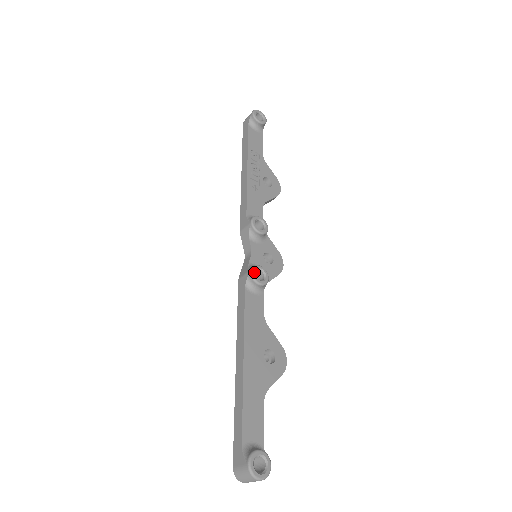
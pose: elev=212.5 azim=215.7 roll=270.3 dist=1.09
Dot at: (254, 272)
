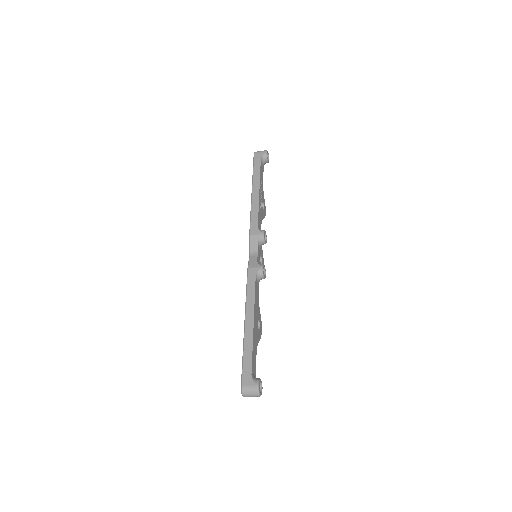
Dot at: occluded
